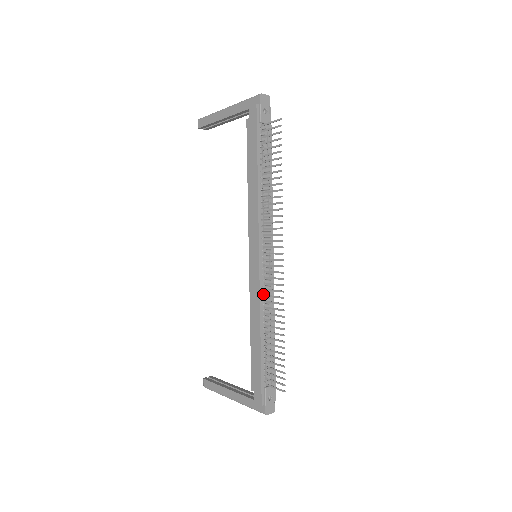
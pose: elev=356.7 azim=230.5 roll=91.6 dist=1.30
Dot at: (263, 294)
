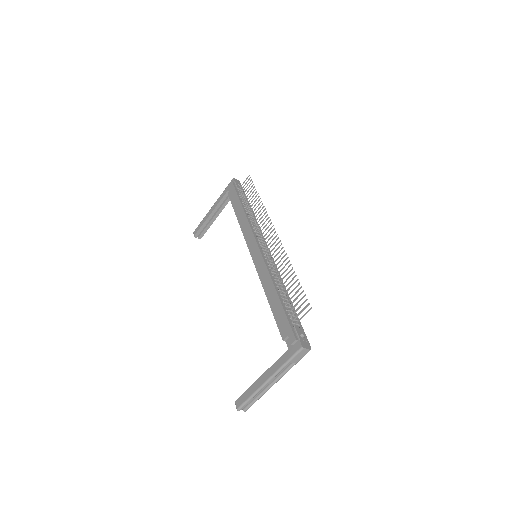
Dot at: (269, 266)
